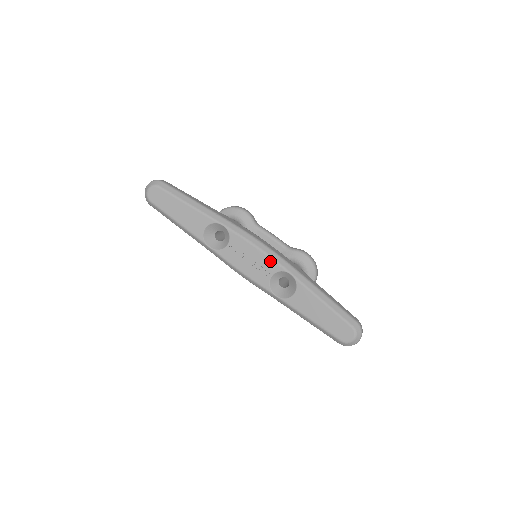
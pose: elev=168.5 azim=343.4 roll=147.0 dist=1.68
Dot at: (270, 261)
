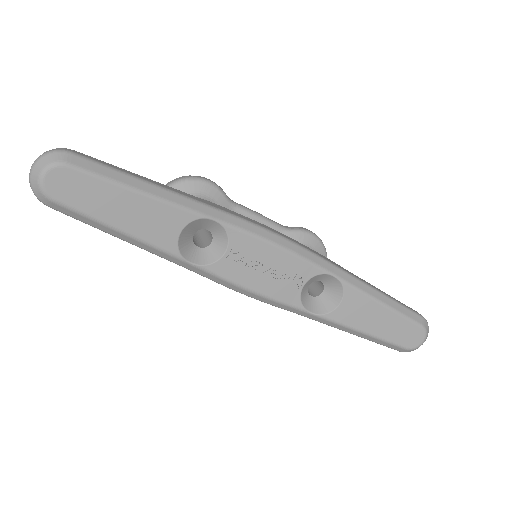
Dot at: (301, 263)
